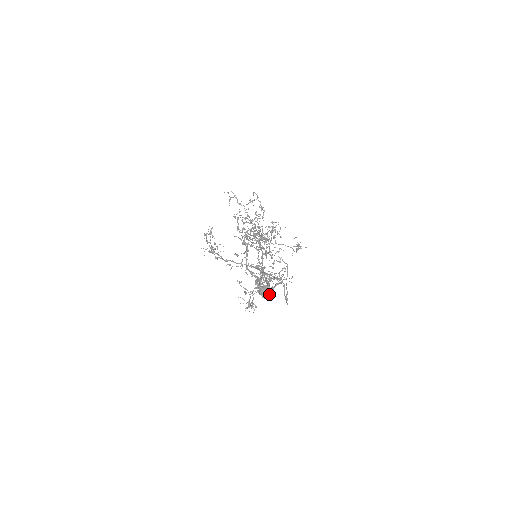
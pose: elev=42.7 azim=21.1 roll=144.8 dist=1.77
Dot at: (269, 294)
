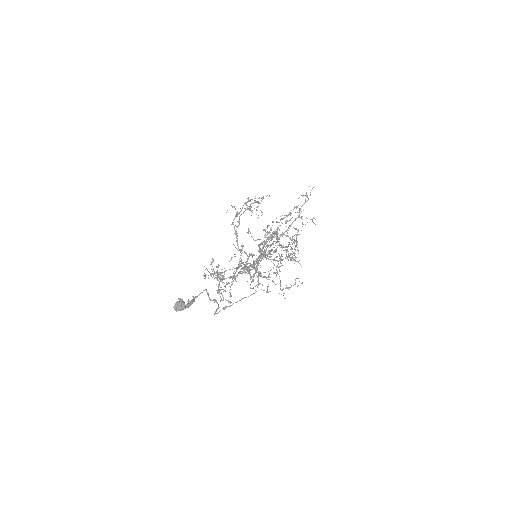
Dot at: (180, 310)
